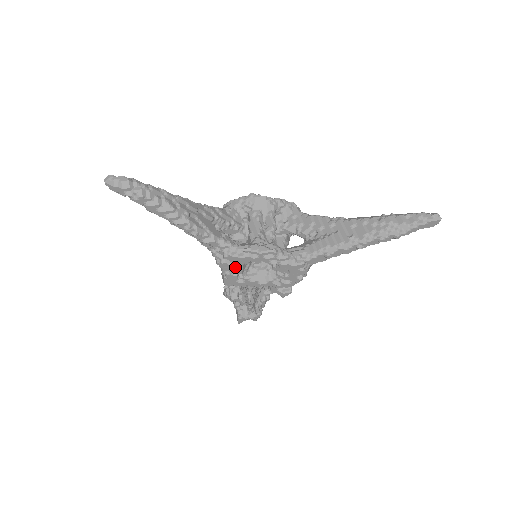
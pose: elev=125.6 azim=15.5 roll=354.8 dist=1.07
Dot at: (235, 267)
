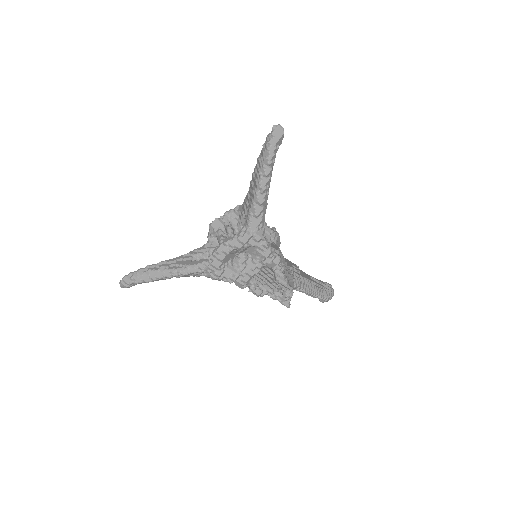
Dot at: (224, 273)
